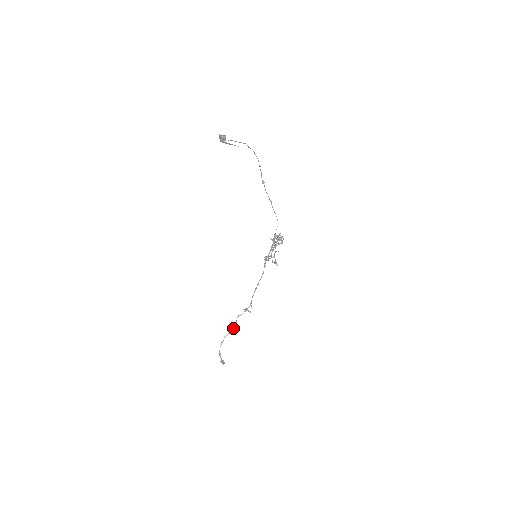
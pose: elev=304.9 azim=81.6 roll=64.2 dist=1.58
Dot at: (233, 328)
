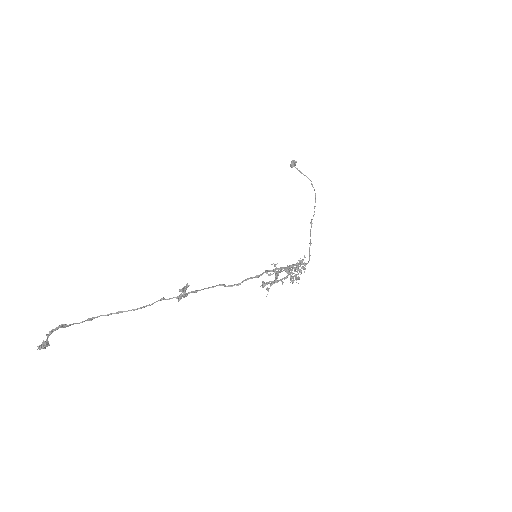
Dot at: (135, 309)
